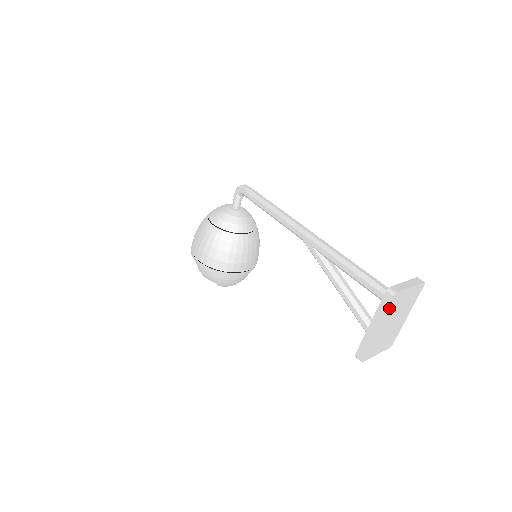
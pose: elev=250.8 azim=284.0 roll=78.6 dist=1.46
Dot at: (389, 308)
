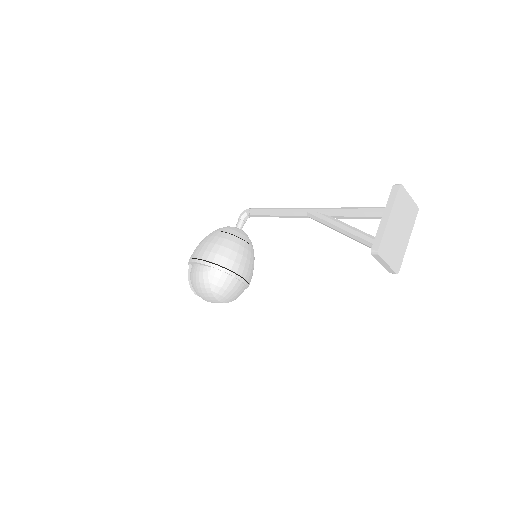
Dot at: (397, 199)
